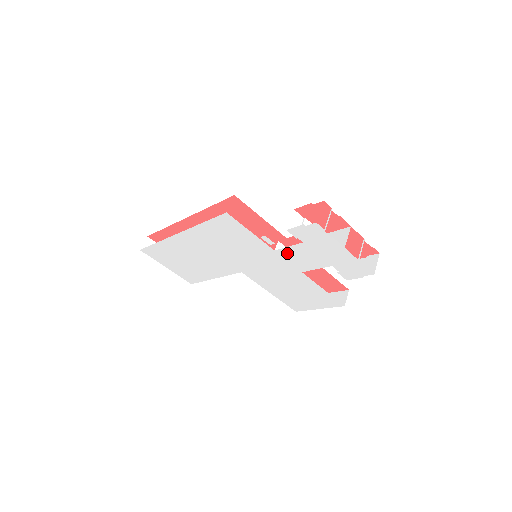
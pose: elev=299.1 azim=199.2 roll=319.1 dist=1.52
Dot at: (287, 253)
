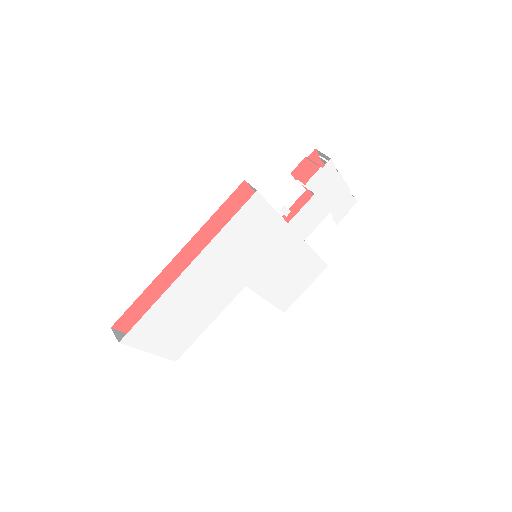
Dot at: (298, 220)
